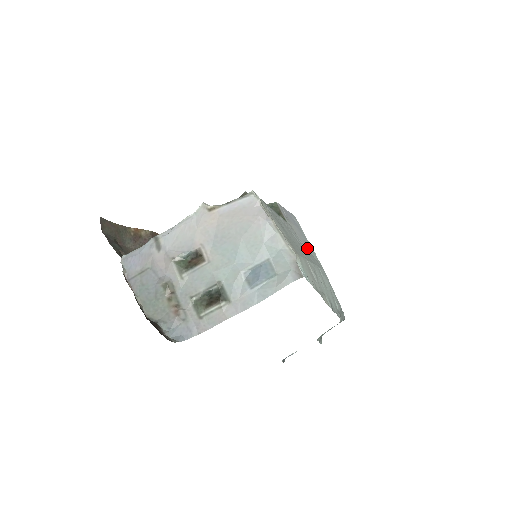
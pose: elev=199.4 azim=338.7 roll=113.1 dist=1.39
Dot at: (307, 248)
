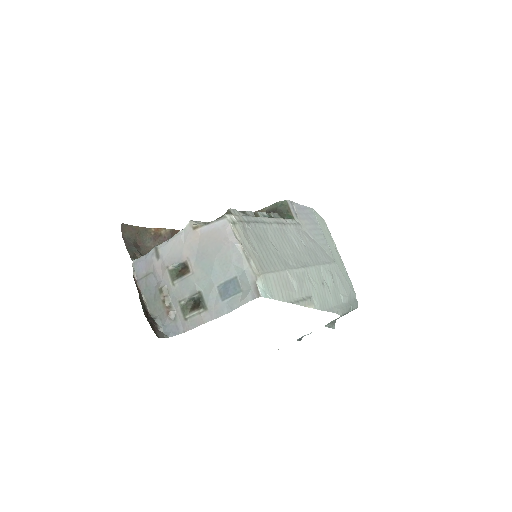
Dot at: (317, 242)
